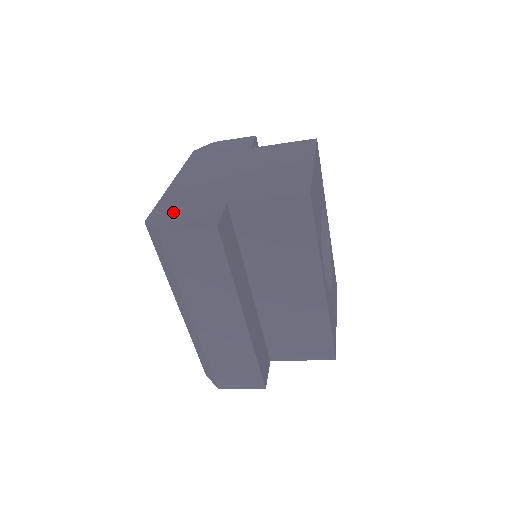
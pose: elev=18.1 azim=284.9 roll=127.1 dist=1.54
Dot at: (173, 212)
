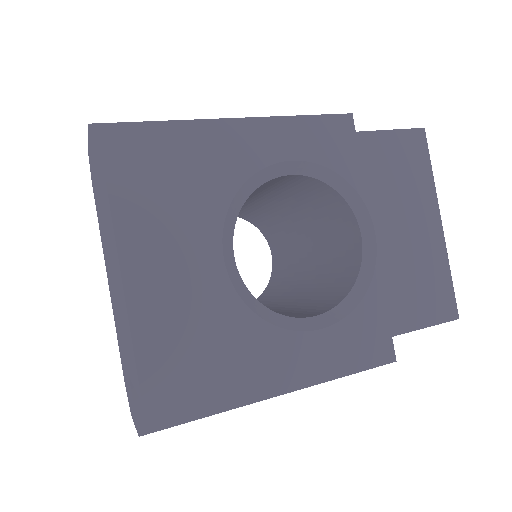
Dot at: (124, 374)
